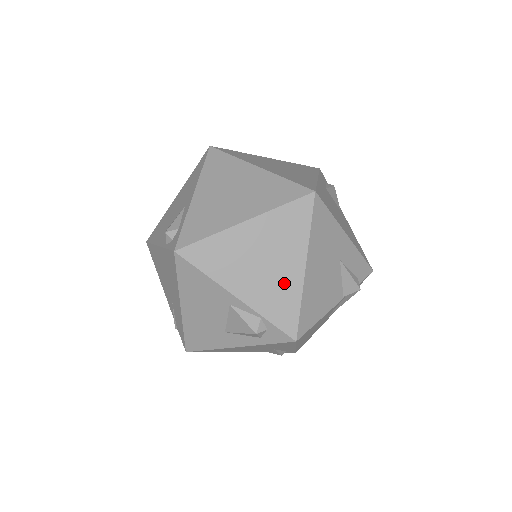
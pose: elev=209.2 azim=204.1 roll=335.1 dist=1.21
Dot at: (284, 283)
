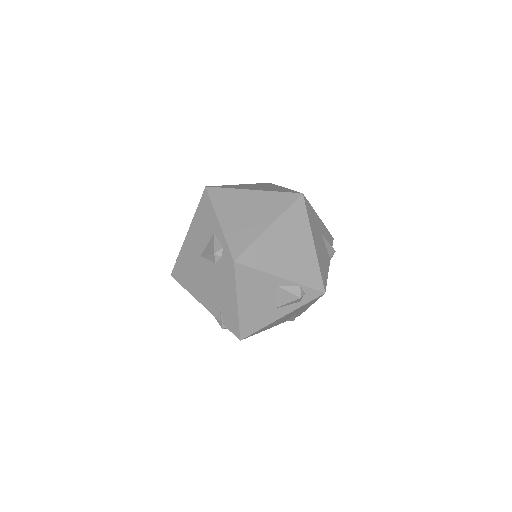
Dot at: (306, 258)
